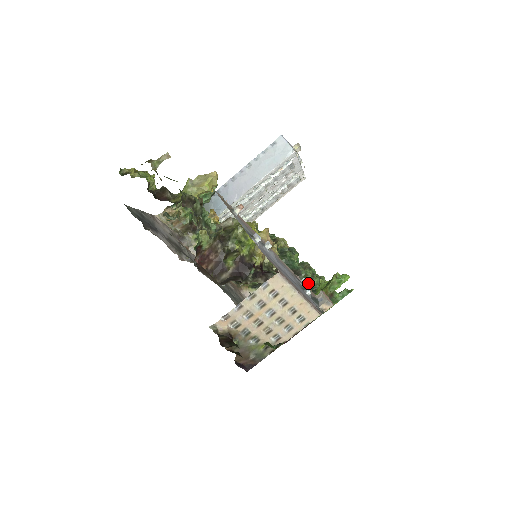
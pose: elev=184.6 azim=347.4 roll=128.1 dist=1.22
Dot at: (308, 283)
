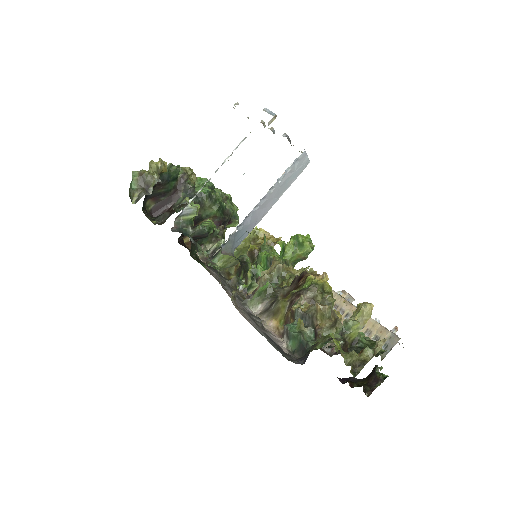
Dot at: occluded
